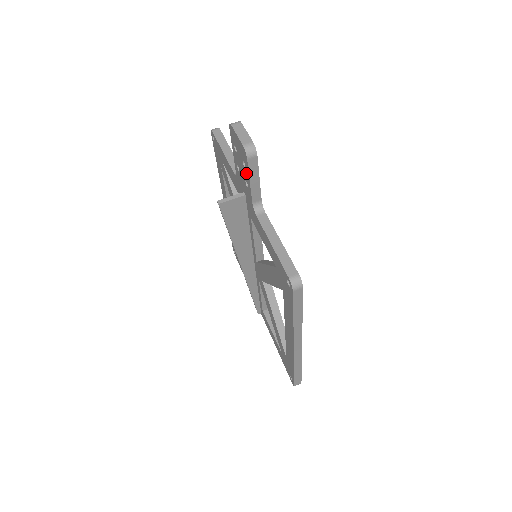
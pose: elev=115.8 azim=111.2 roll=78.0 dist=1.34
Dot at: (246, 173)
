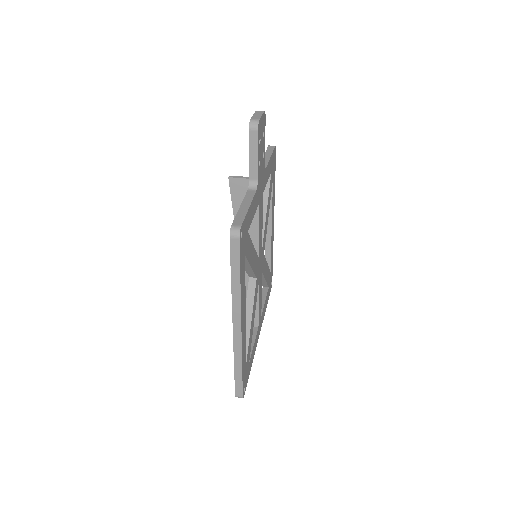
Dot at: occluded
